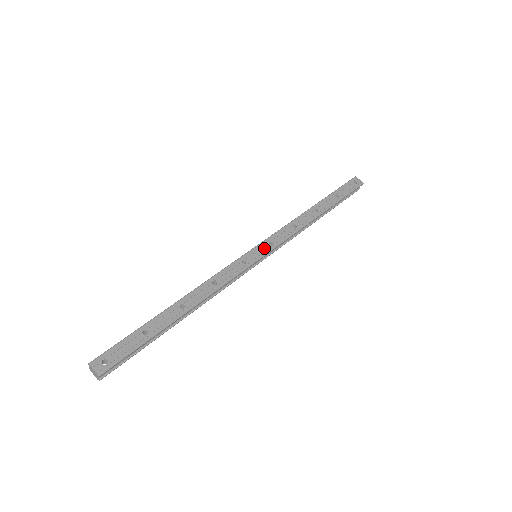
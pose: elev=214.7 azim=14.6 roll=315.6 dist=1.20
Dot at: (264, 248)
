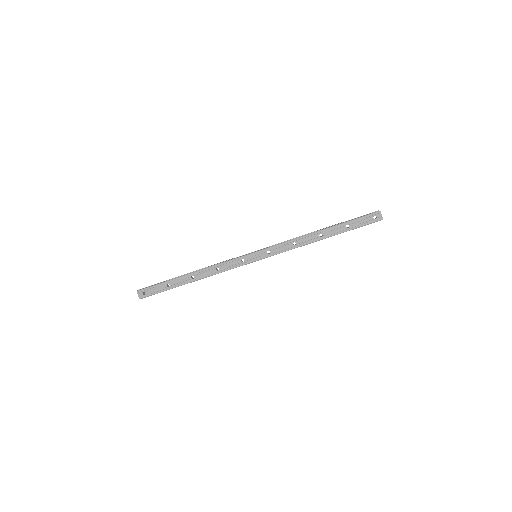
Dot at: (262, 255)
